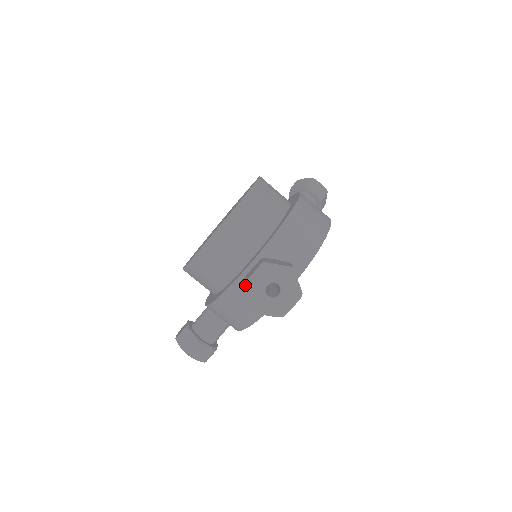
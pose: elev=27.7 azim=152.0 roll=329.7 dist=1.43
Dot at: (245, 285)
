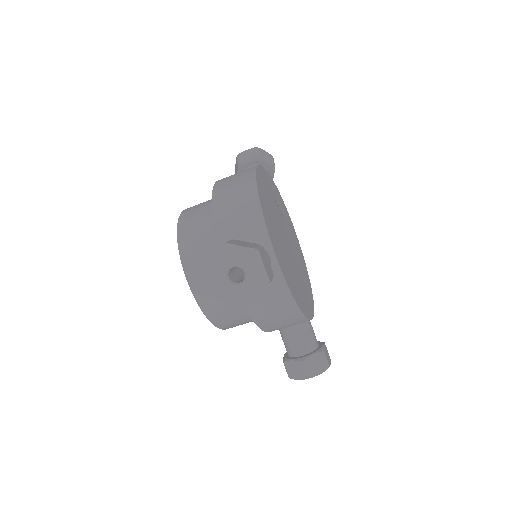
Dot at: (216, 298)
